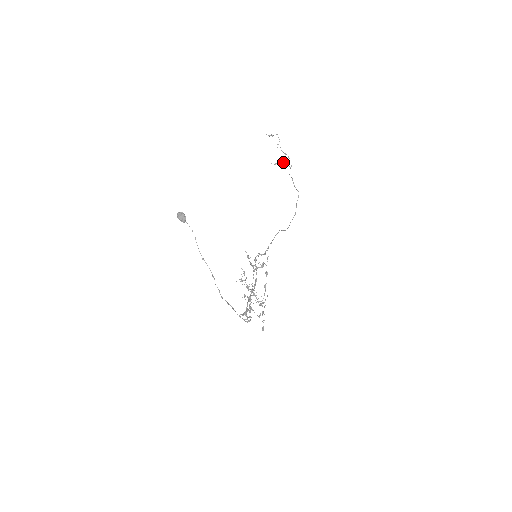
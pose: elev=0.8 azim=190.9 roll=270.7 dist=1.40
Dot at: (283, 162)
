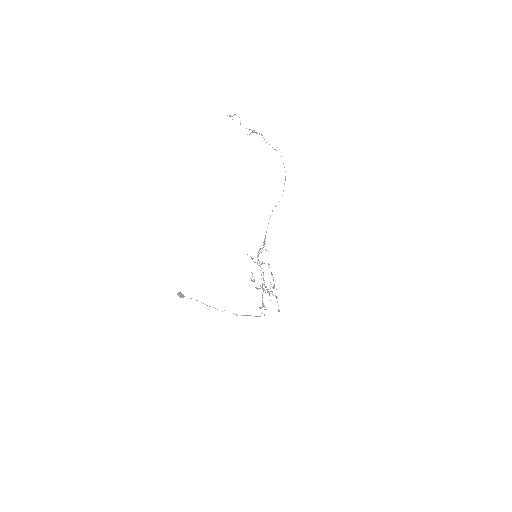
Dot at: (254, 132)
